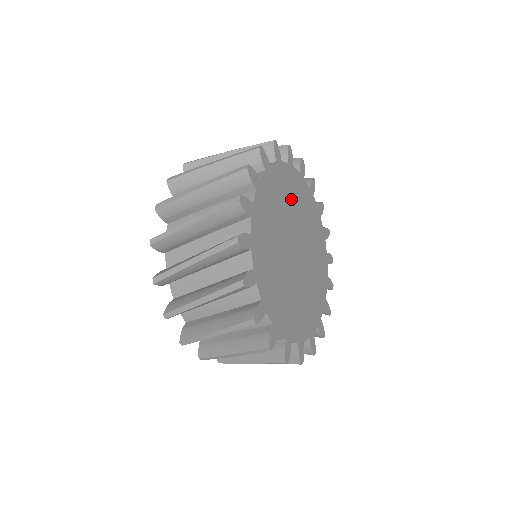
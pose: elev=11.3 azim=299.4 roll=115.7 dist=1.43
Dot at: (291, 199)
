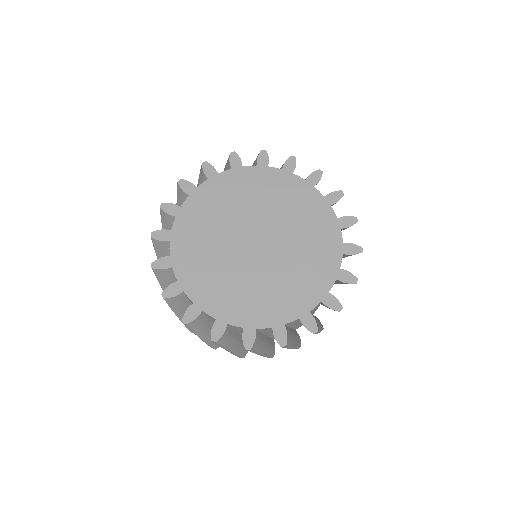
Dot at: (241, 198)
